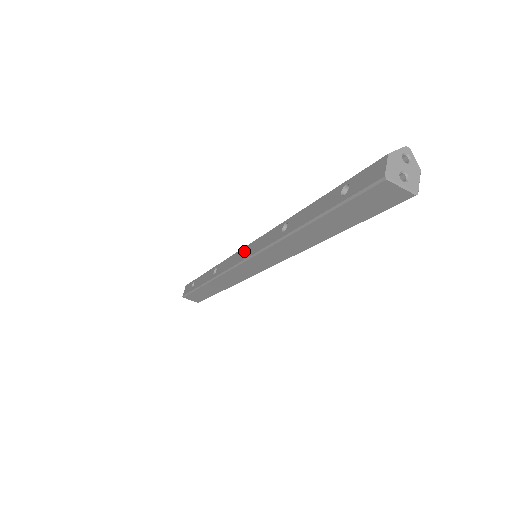
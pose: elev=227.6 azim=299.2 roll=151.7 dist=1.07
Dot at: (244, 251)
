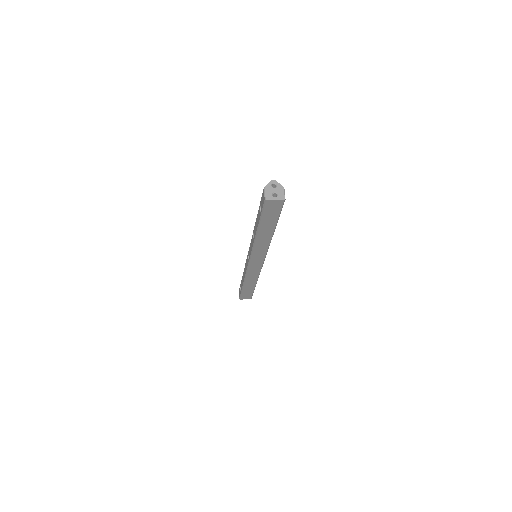
Dot at: (248, 256)
